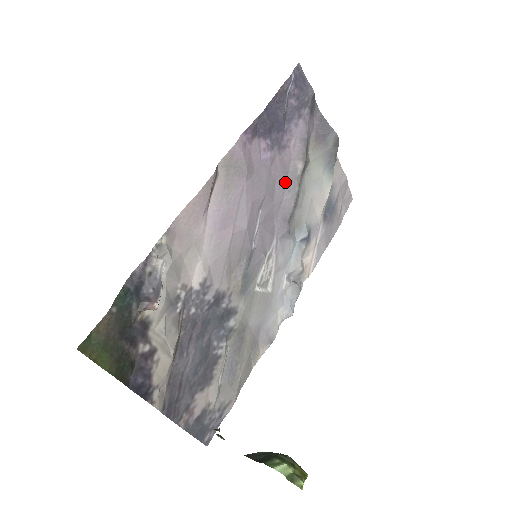
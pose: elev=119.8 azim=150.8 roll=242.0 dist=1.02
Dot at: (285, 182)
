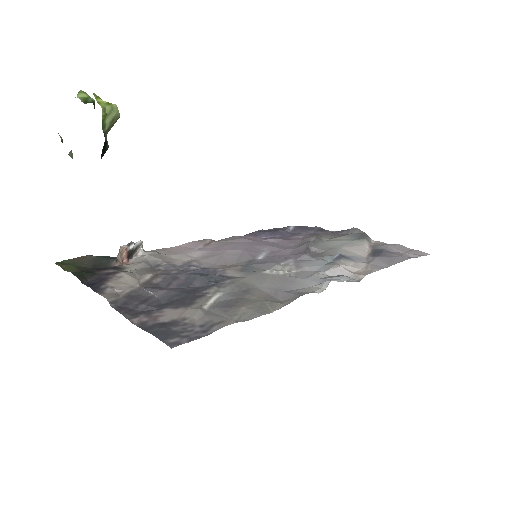
Dot at: (297, 245)
